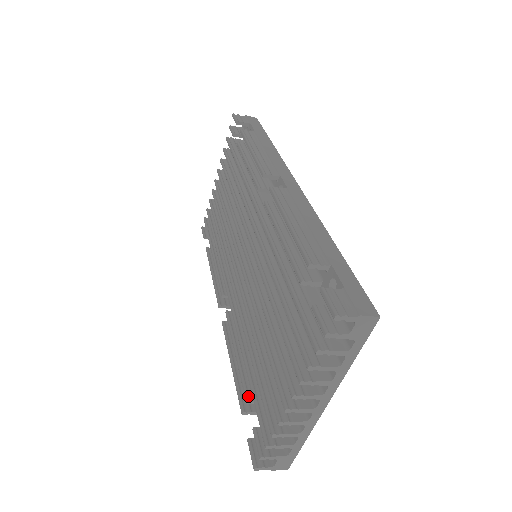
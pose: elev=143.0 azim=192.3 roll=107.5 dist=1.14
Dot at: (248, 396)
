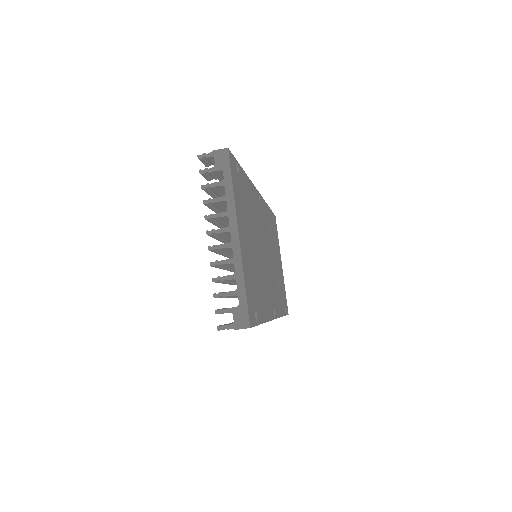
Dot at: occluded
